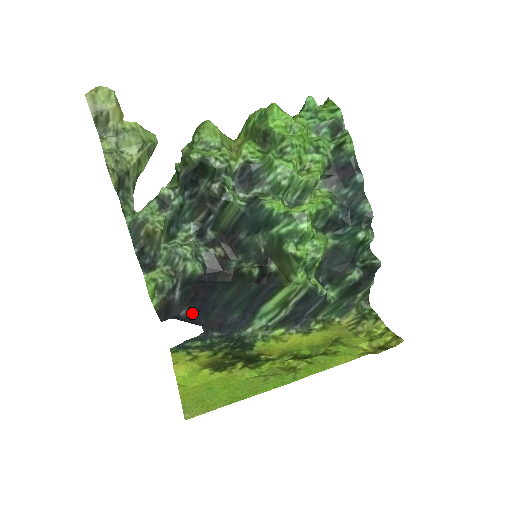
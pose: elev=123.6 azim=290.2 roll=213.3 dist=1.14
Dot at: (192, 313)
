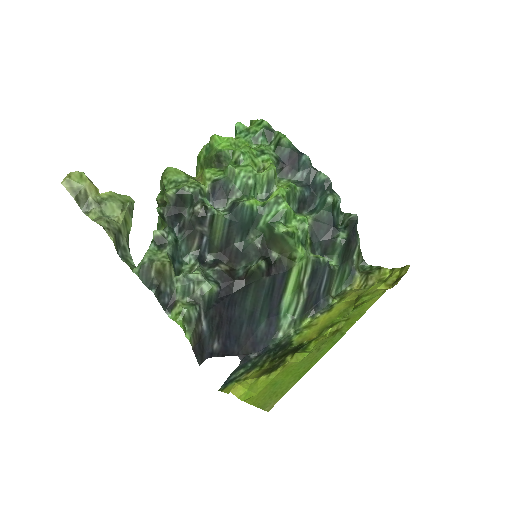
Dot at: (223, 343)
